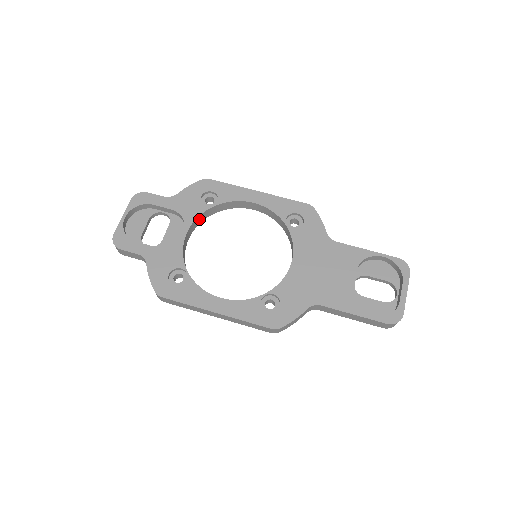
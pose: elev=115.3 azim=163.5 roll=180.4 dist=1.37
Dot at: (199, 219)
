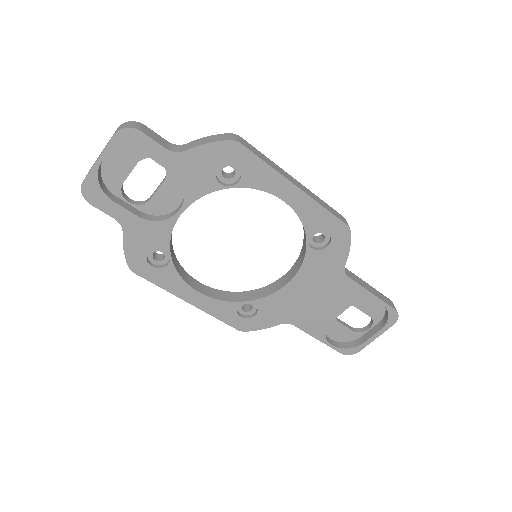
Dot at: (205, 191)
